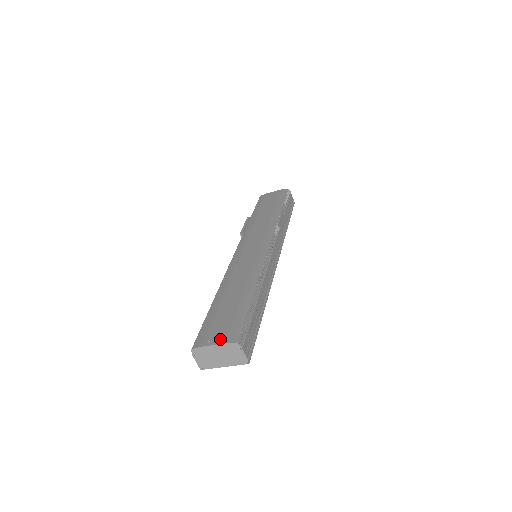
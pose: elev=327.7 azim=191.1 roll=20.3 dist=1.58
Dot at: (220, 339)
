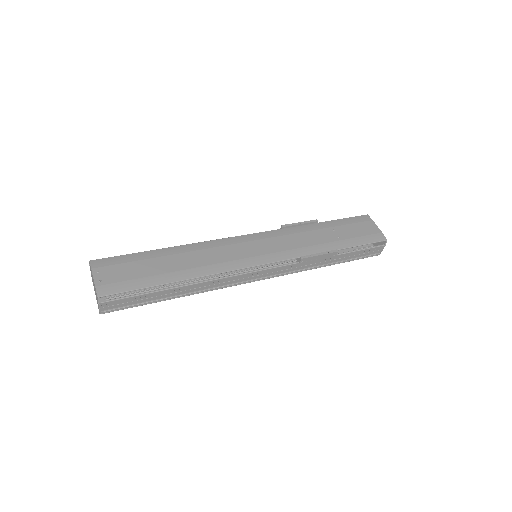
Dot at: (101, 280)
